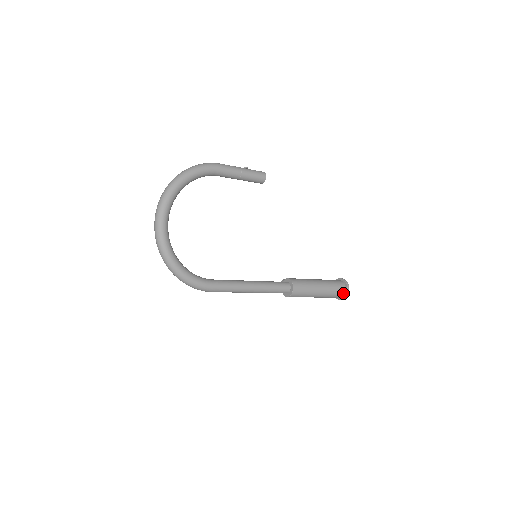
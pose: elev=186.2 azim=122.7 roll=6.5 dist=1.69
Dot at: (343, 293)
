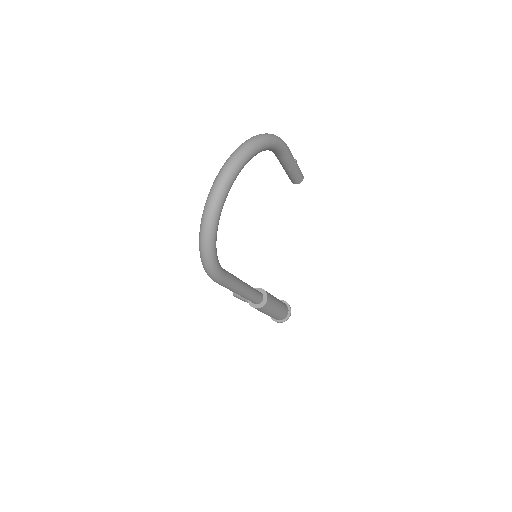
Dot at: (284, 317)
